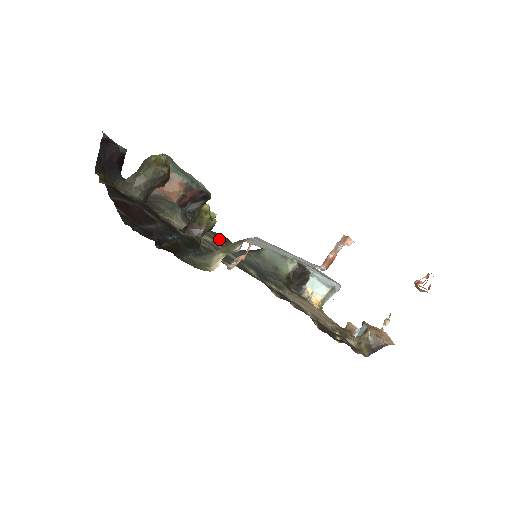
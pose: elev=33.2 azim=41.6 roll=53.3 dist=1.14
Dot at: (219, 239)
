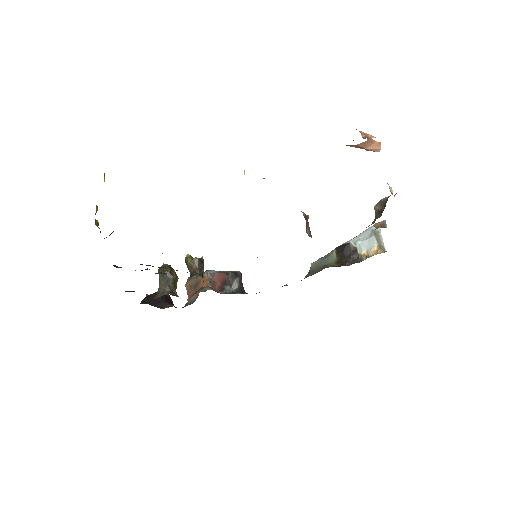
Dot at: occluded
